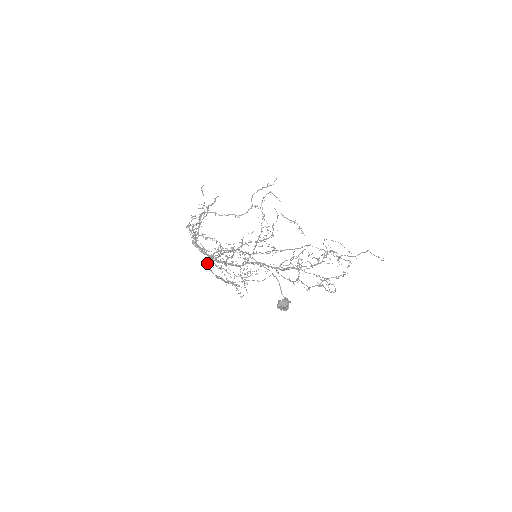
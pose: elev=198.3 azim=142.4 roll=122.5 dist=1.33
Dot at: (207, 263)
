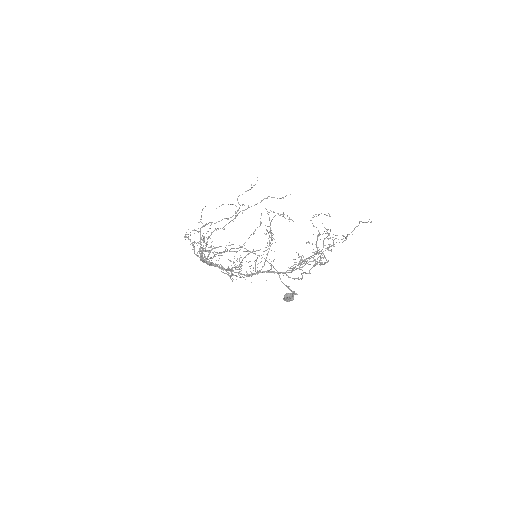
Dot at: (202, 260)
